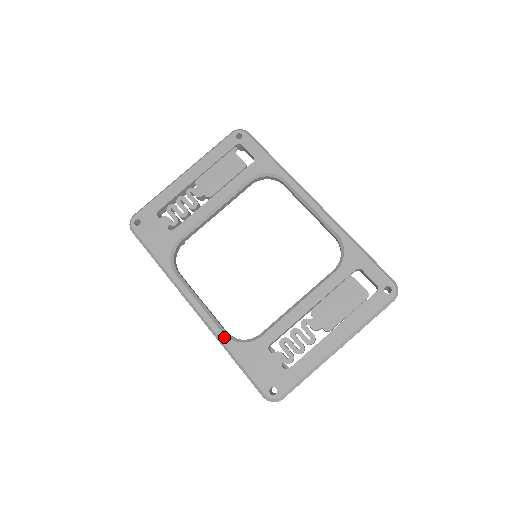
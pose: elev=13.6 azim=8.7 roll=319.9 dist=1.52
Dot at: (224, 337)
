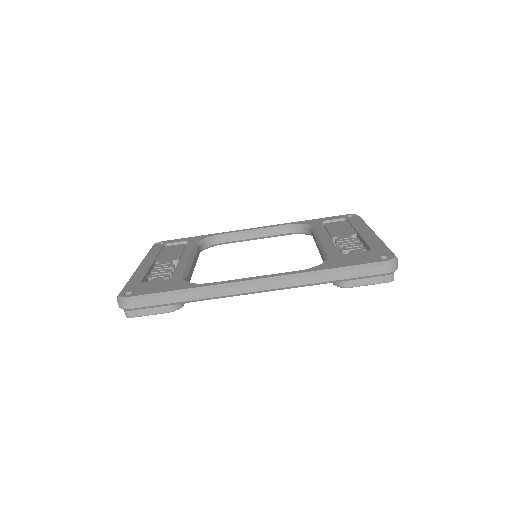
Dot at: (305, 270)
